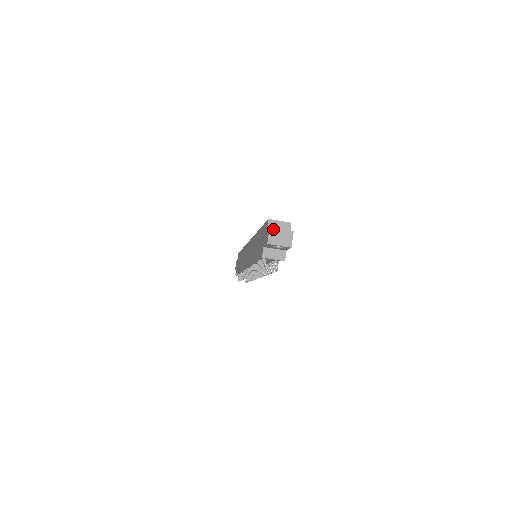
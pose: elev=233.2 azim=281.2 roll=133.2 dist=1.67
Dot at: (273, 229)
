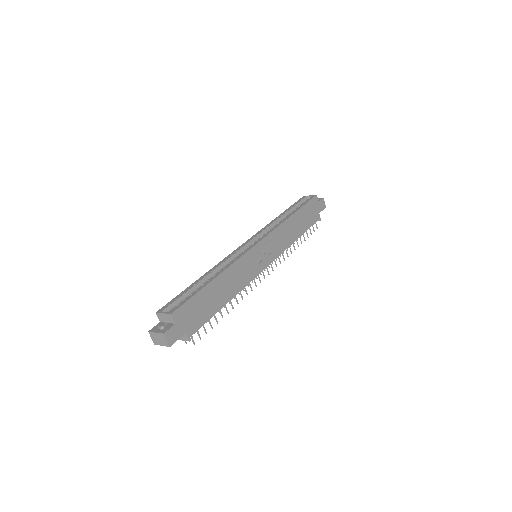
Dot at: (151, 333)
